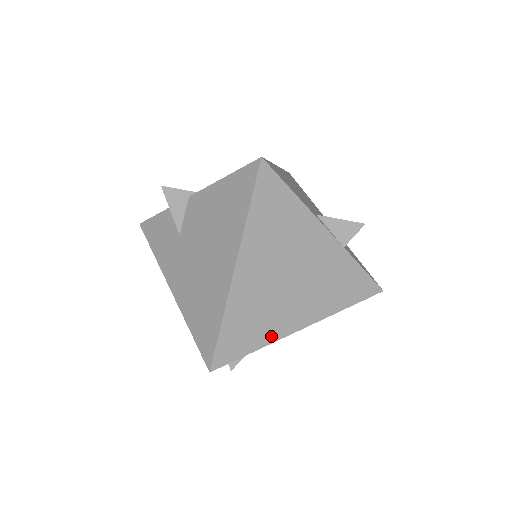
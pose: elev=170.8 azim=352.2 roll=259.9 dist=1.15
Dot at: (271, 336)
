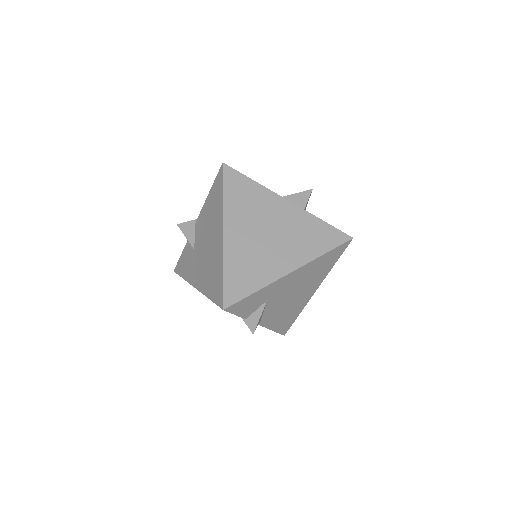
Dot at: (267, 279)
